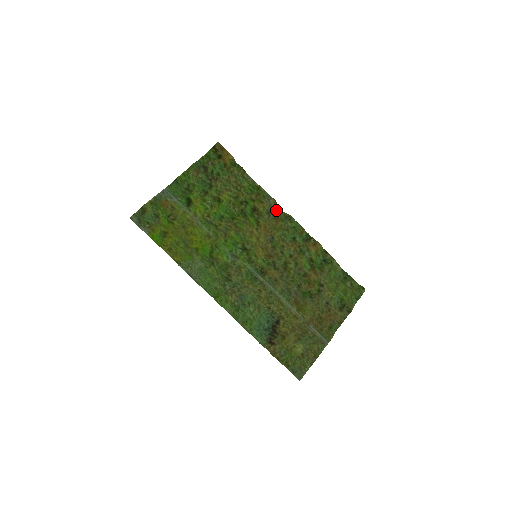
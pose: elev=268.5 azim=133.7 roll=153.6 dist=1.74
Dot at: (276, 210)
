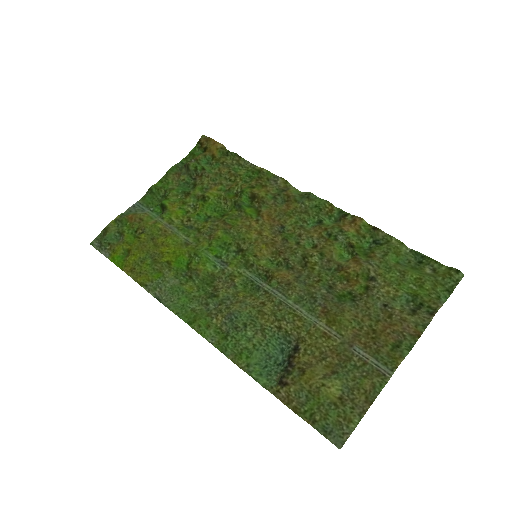
Dot at: (286, 191)
